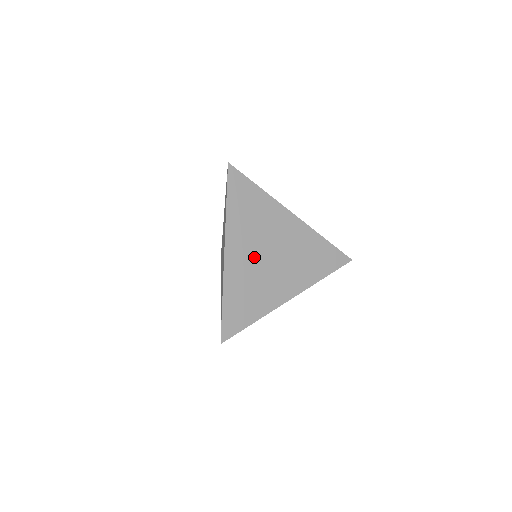
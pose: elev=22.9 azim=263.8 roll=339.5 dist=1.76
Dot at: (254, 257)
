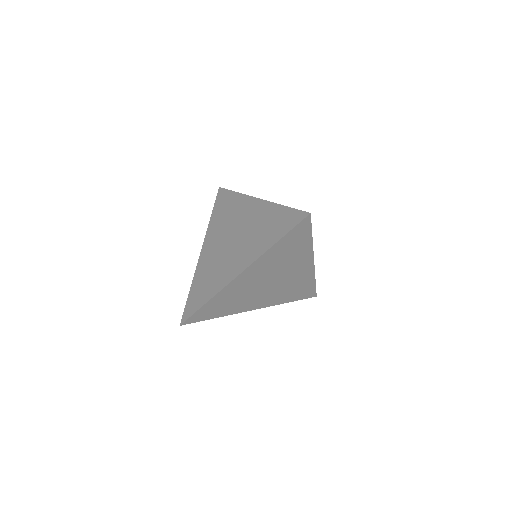
Dot at: (258, 281)
